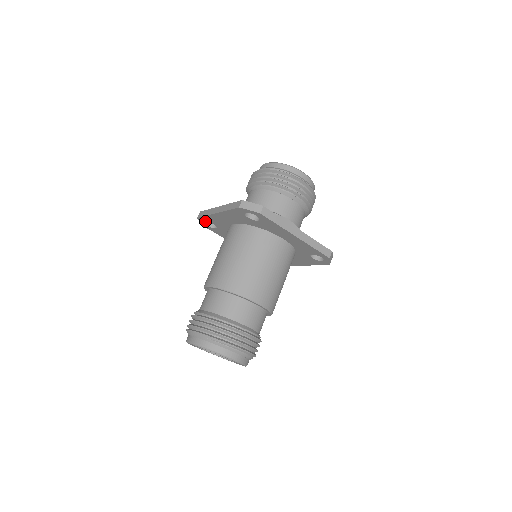
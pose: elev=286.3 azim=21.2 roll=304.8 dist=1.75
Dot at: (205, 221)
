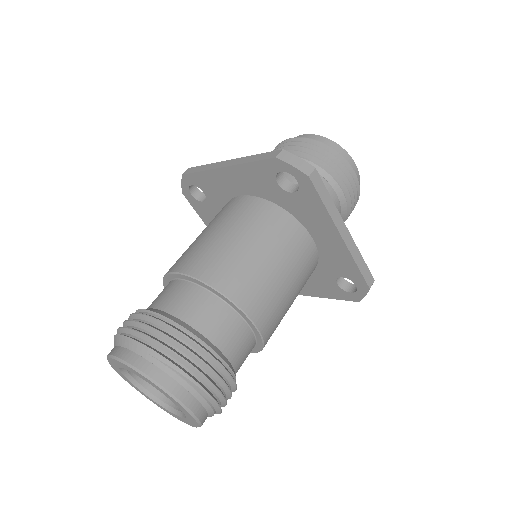
Dot at: (192, 183)
